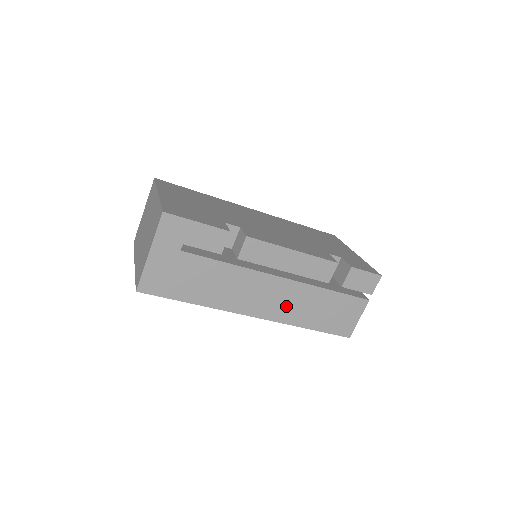
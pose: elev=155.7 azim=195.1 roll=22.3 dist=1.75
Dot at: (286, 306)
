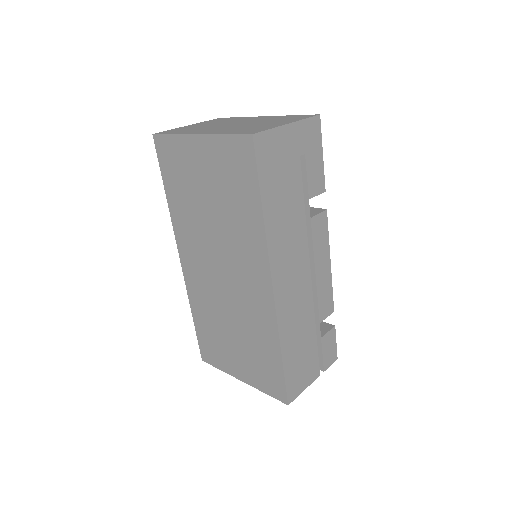
Dot at: (292, 308)
